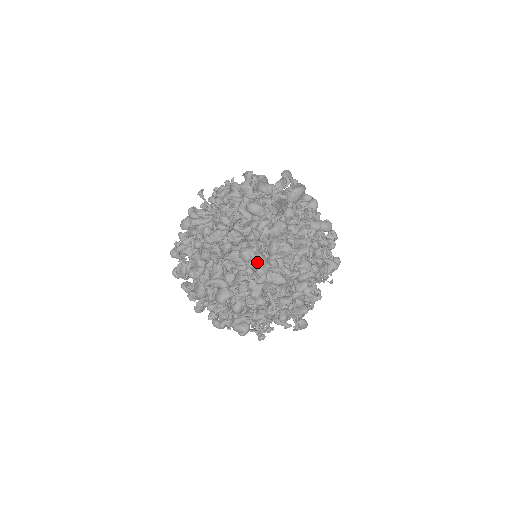
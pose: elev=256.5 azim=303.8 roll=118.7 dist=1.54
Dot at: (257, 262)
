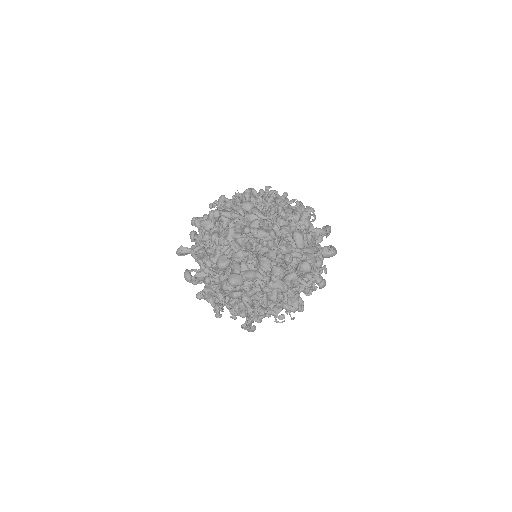
Dot at: occluded
